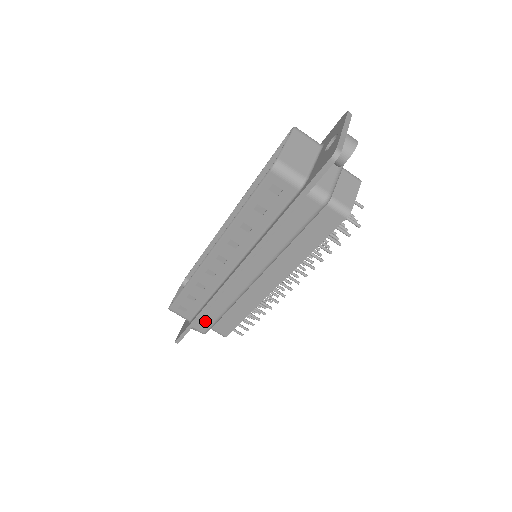
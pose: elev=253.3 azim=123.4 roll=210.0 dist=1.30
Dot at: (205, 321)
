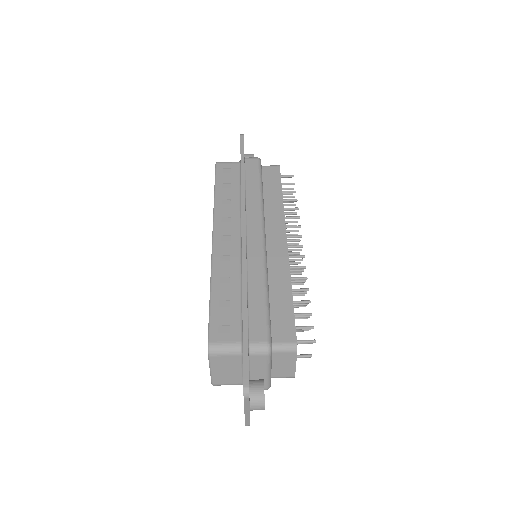
Dot at: (256, 319)
